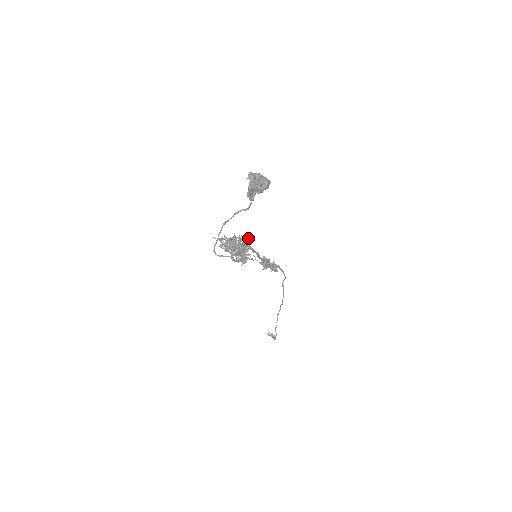
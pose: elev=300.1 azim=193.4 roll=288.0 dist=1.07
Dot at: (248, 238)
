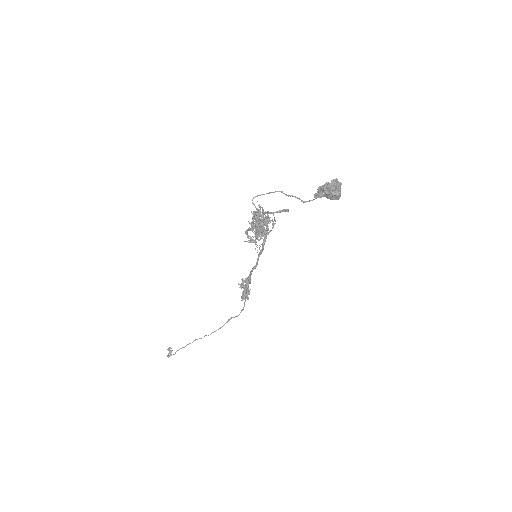
Dot at: (286, 210)
